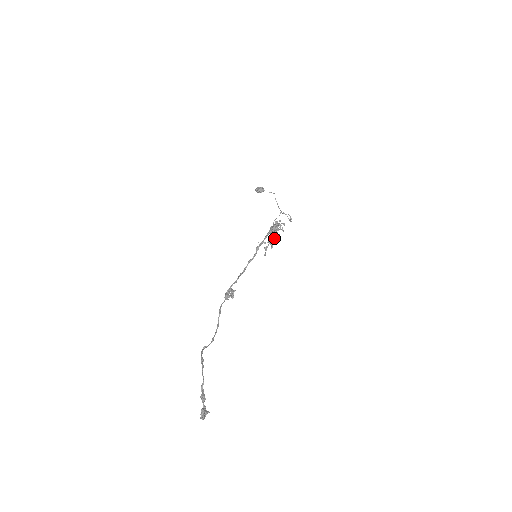
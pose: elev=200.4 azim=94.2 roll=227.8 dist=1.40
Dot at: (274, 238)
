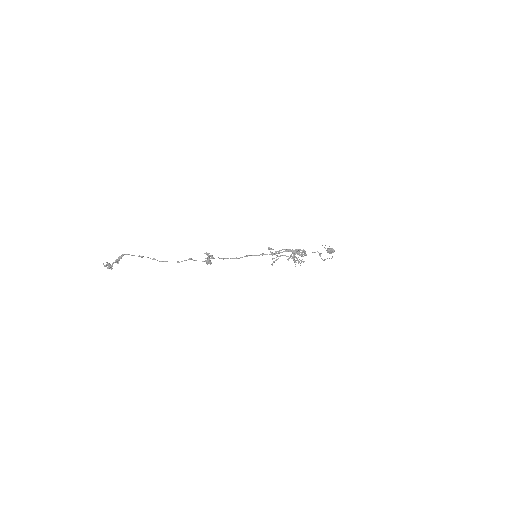
Dot at: (279, 250)
